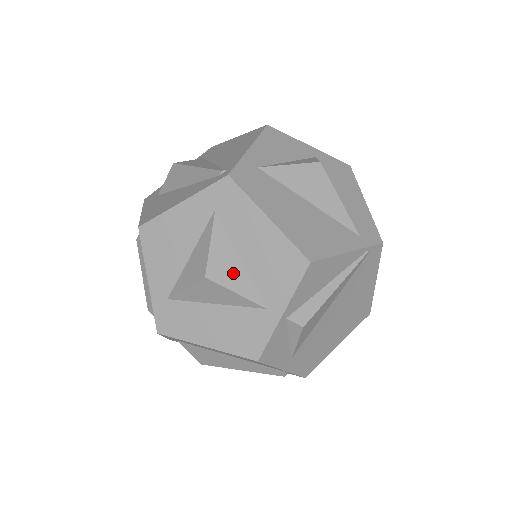
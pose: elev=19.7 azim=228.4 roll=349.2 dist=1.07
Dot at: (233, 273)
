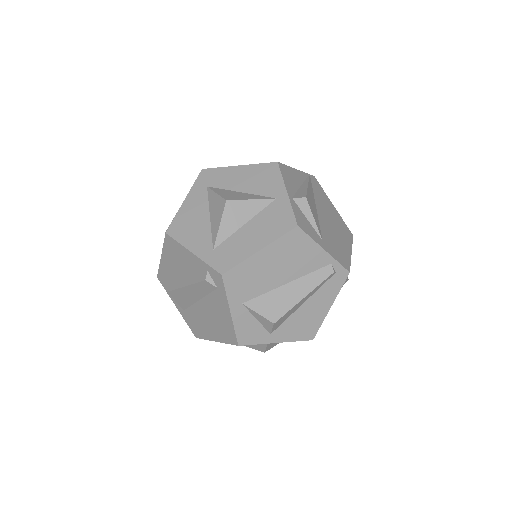
Dot at: (241, 196)
